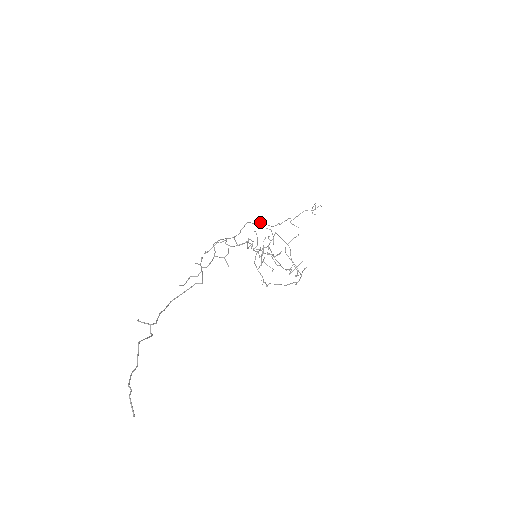
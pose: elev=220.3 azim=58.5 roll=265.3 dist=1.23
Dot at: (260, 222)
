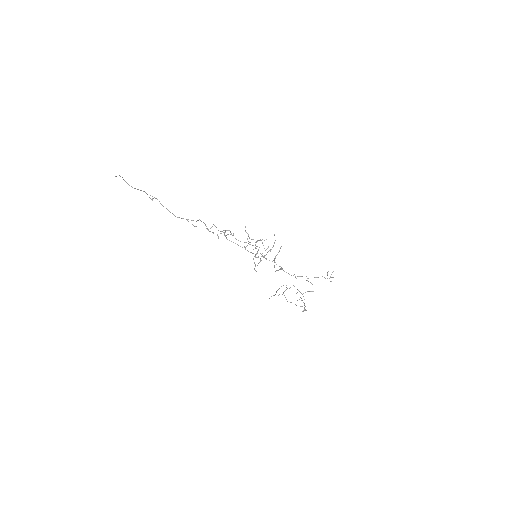
Dot at: (276, 264)
